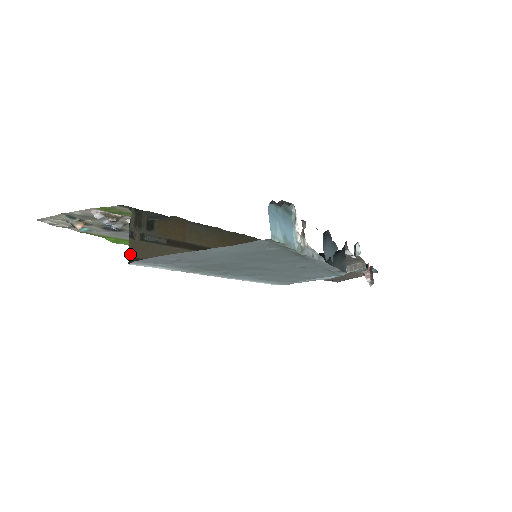
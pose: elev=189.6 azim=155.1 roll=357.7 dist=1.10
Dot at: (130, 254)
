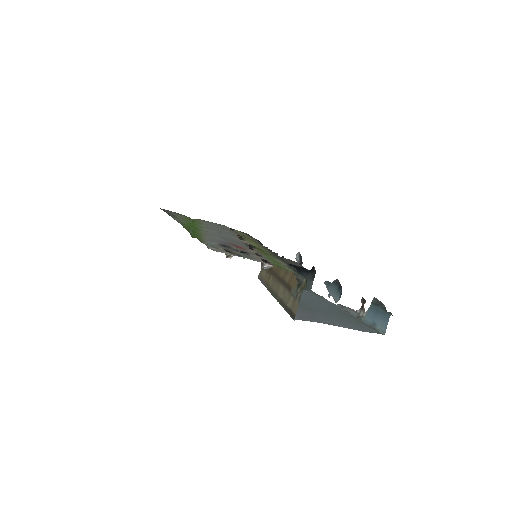
Dot at: occluded
